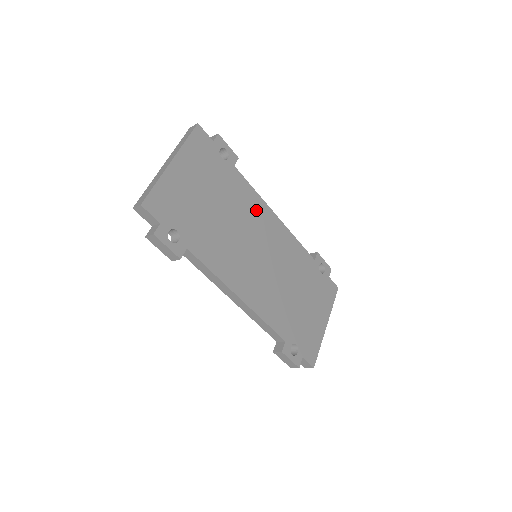
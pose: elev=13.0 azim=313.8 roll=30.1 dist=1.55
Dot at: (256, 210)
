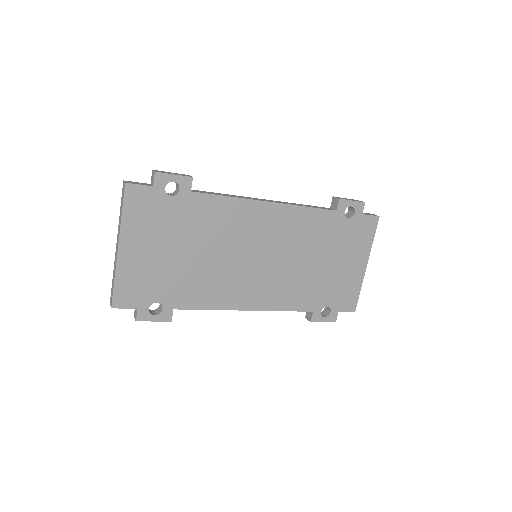
Dot at: (237, 217)
